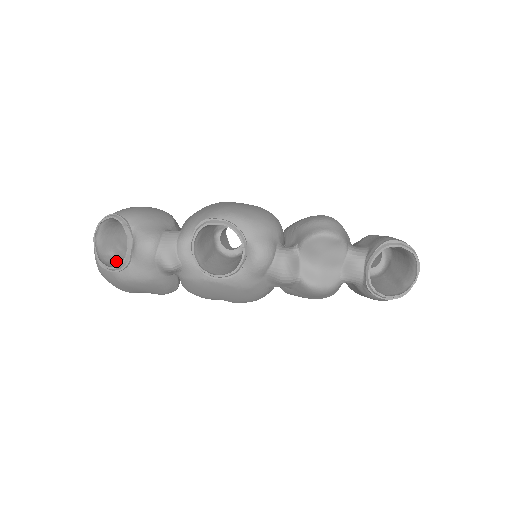
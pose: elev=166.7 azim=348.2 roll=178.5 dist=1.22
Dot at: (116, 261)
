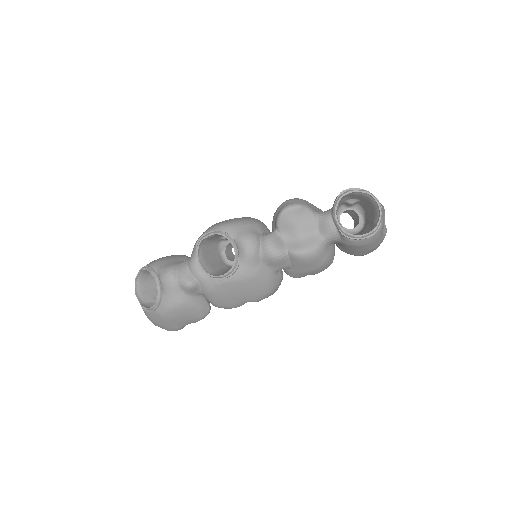
Dot at: occluded
